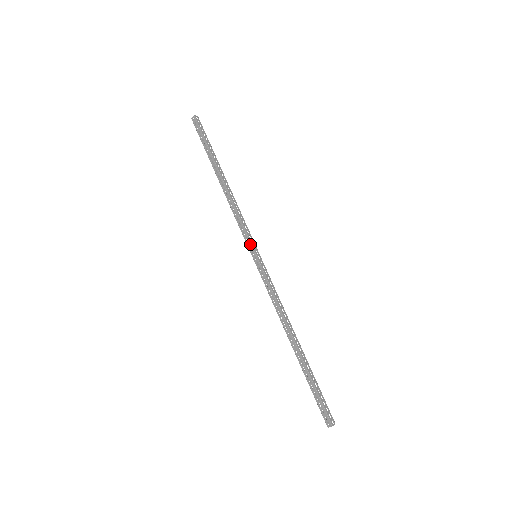
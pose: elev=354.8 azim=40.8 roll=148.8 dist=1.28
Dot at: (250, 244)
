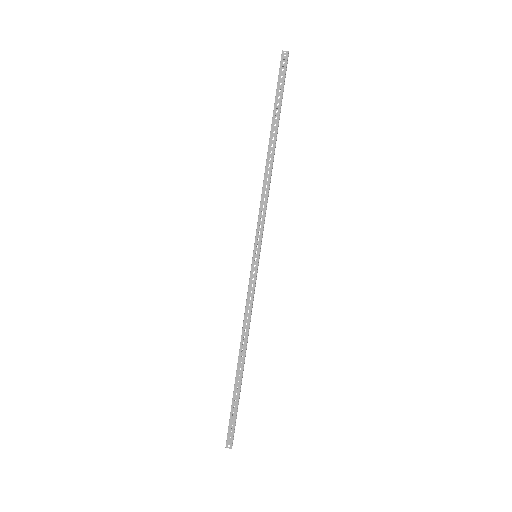
Dot at: (255, 241)
